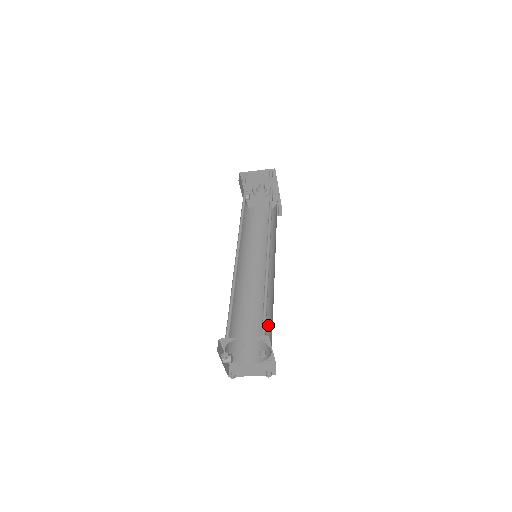
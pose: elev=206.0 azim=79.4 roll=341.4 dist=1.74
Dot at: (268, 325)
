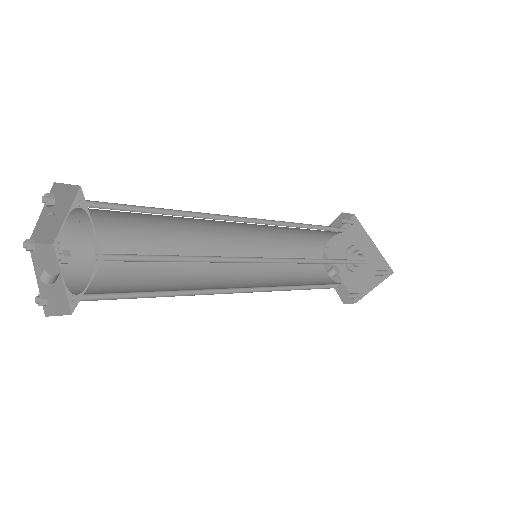
Dot at: (167, 259)
